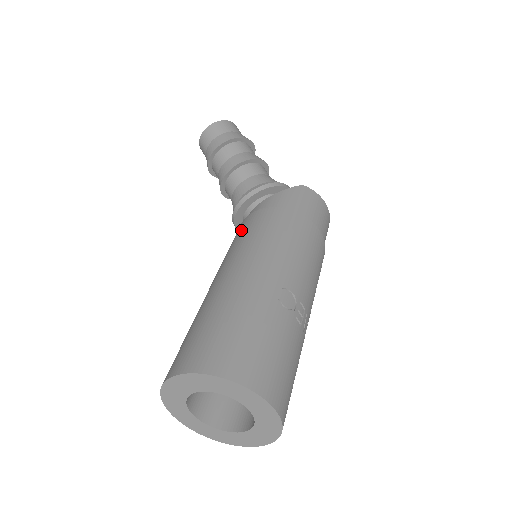
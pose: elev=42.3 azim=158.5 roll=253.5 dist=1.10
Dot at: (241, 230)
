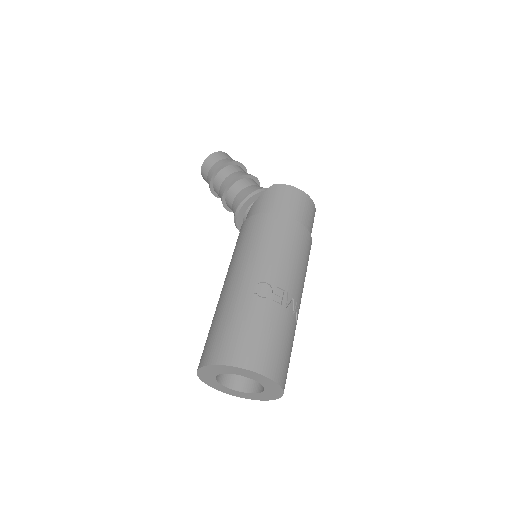
Dot at: occluded
